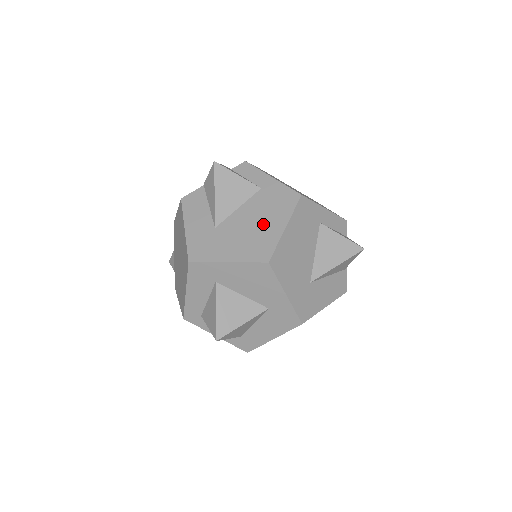
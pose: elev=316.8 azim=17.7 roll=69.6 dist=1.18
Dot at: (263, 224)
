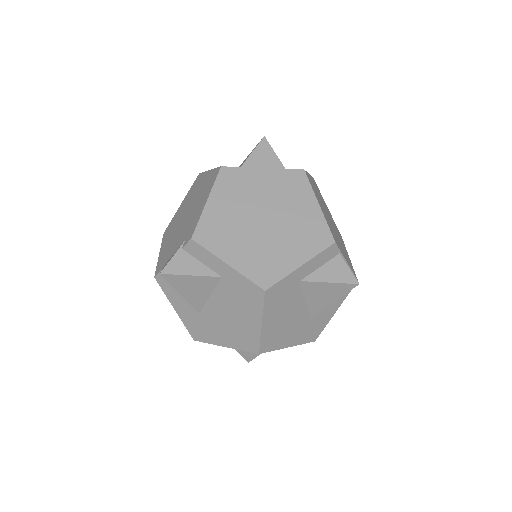
Dot at: (240, 318)
